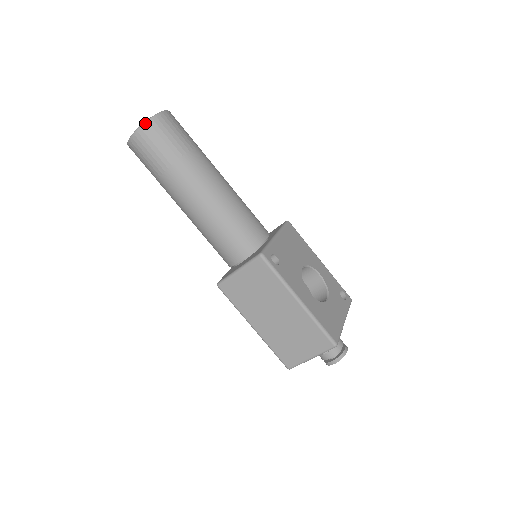
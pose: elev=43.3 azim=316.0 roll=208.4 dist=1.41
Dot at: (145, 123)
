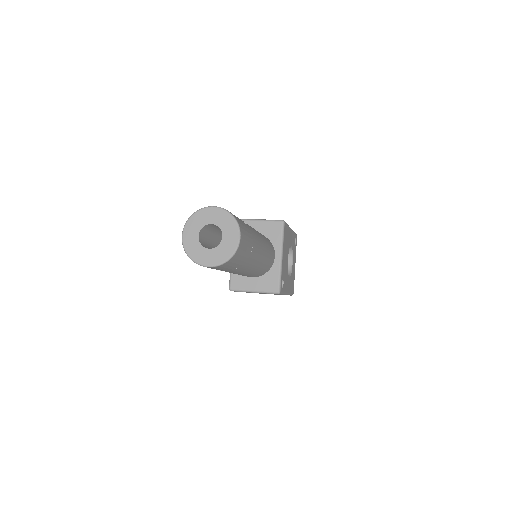
Dot at: (225, 263)
